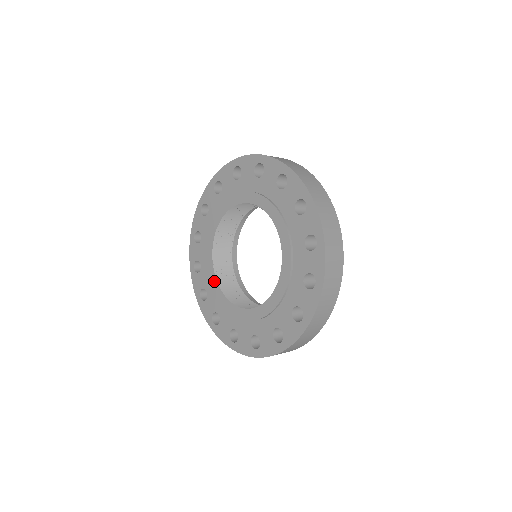
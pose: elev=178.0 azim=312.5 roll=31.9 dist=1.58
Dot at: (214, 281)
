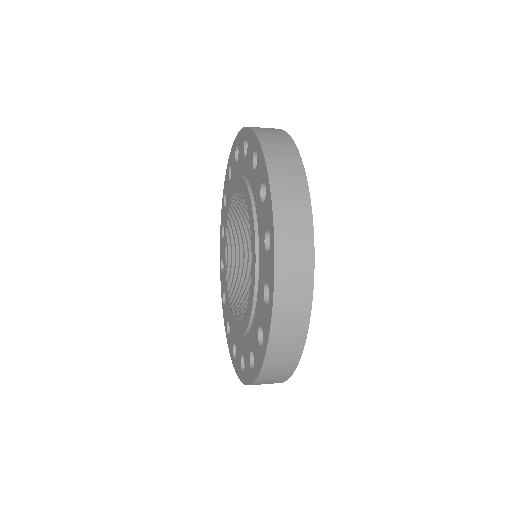
Dot at: (224, 260)
